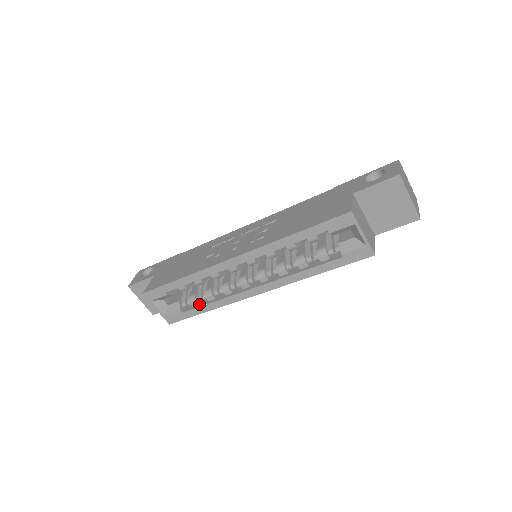
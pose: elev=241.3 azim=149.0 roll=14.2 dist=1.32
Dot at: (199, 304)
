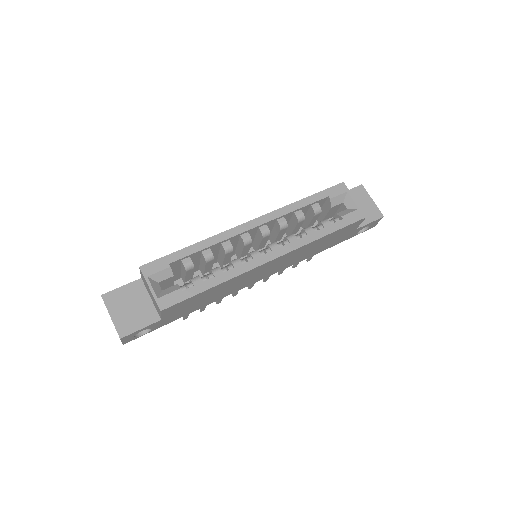
Dot at: (203, 283)
